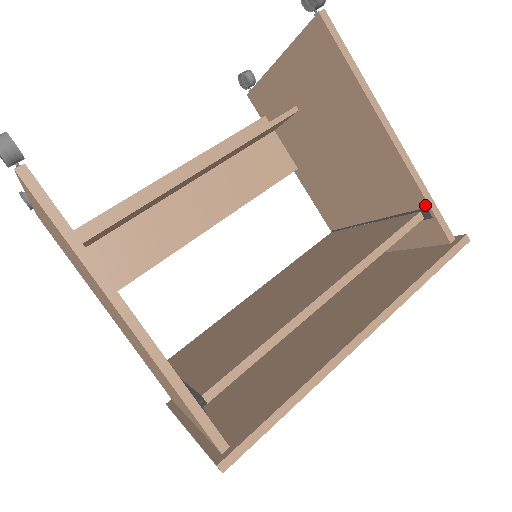
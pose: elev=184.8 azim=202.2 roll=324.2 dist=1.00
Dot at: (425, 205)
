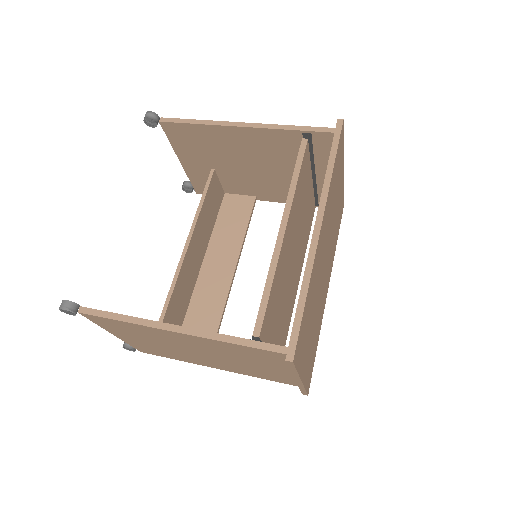
Dot at: (300, 133)
